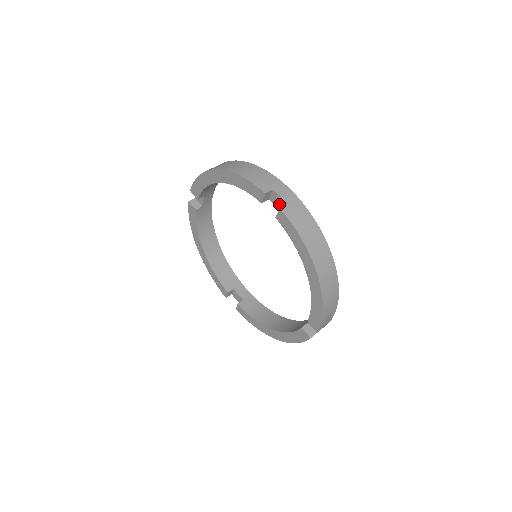
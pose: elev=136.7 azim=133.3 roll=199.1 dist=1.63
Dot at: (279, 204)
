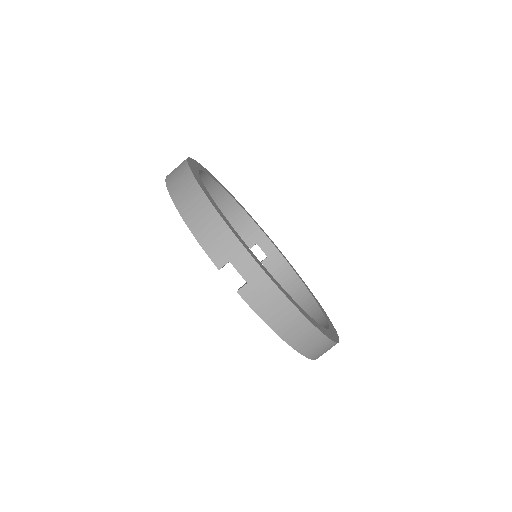
Dot at: occluded
